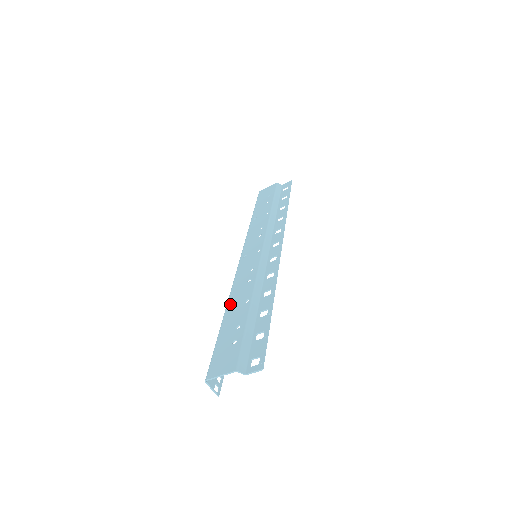
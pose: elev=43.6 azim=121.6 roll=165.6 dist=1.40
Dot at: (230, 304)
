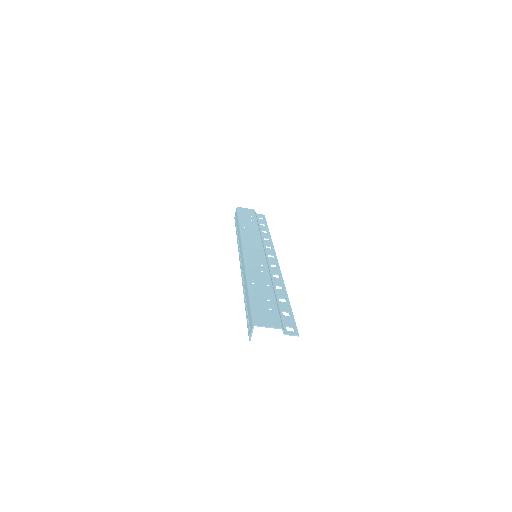
Dot at: (252, 281)
